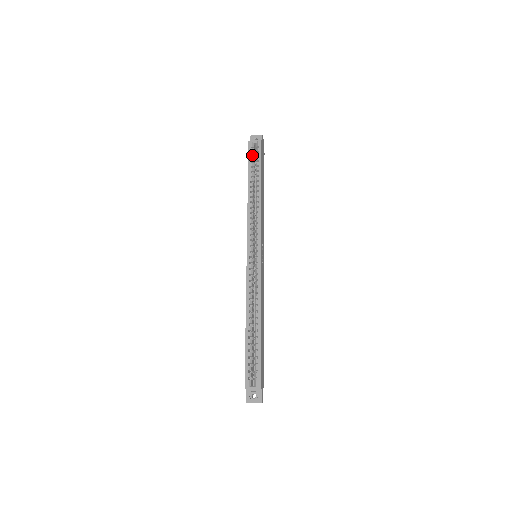
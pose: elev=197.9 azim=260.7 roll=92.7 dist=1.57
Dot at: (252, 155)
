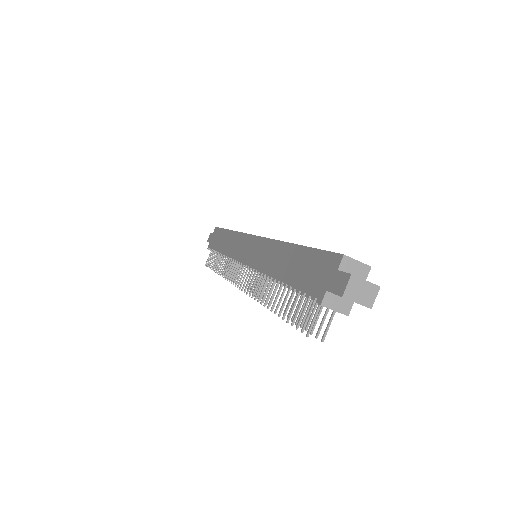
Dot at: occluded
